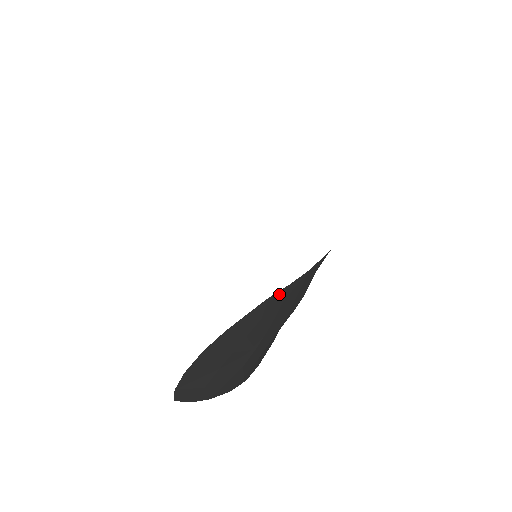
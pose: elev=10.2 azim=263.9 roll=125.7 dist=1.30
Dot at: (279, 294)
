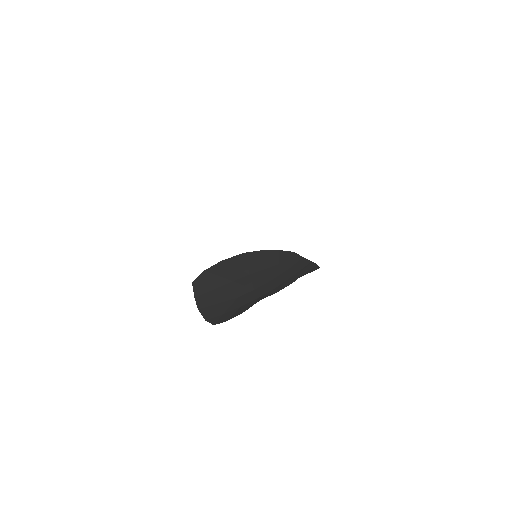
Dot at: (296, 257)
